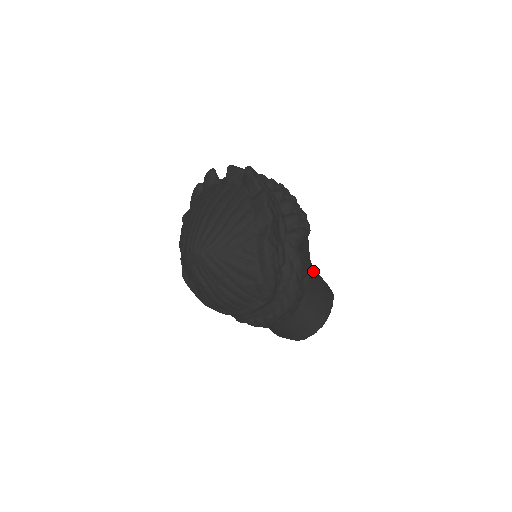
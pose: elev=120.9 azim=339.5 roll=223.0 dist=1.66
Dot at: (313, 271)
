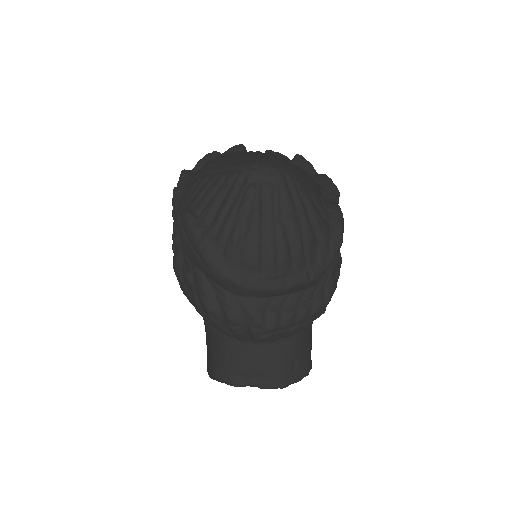
Dot at: occluded
